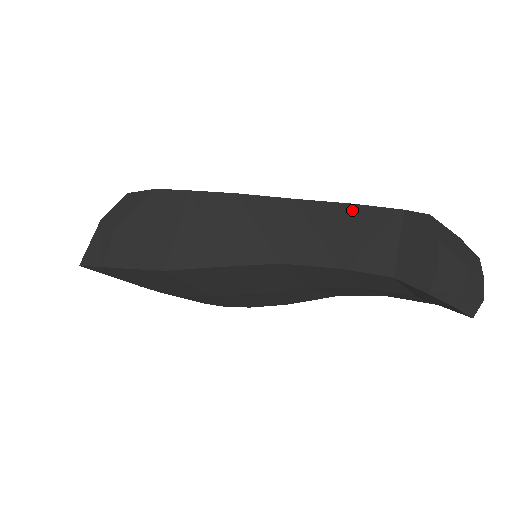
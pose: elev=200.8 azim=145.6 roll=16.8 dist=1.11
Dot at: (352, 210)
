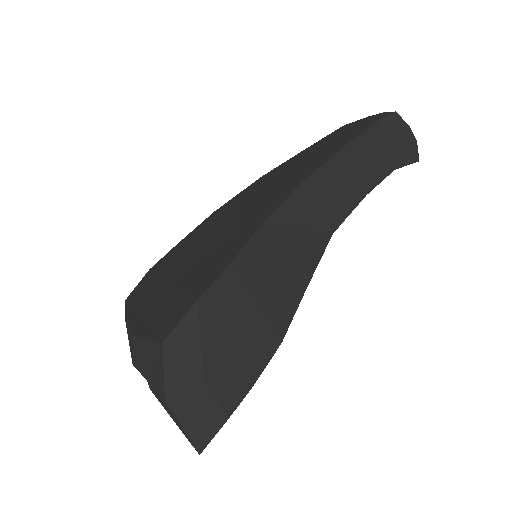
Dot at: (349, 149)
